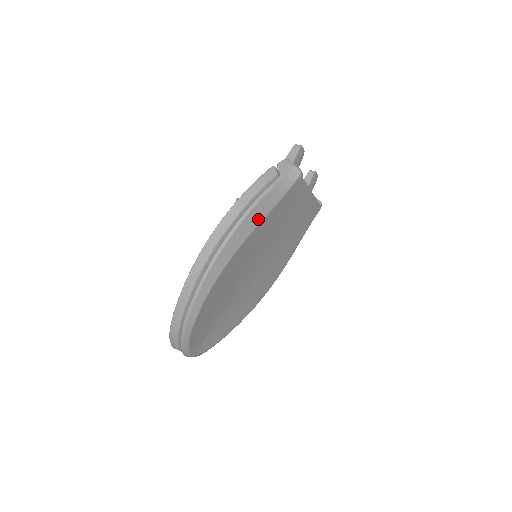
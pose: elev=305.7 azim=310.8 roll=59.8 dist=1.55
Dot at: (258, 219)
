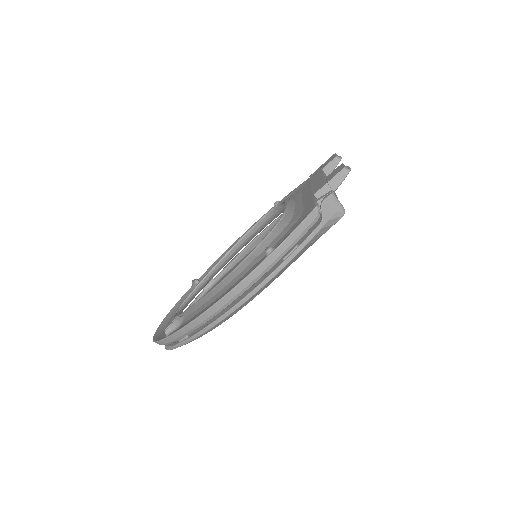
Dot at: (286, 268)
